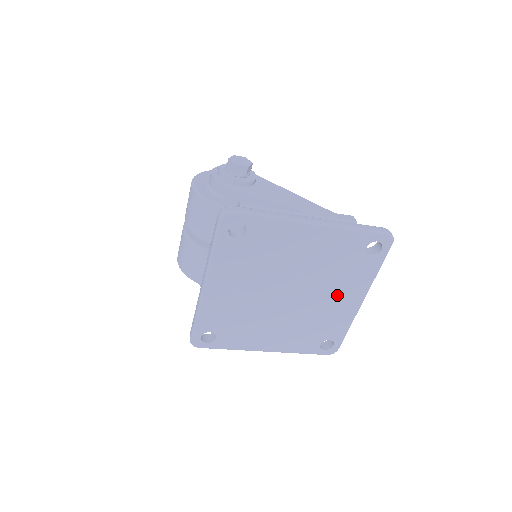
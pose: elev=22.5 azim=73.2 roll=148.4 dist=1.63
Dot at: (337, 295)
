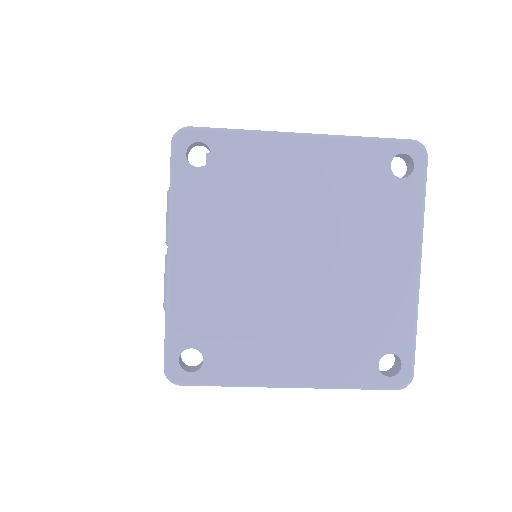
Dot at: (374, 257)
